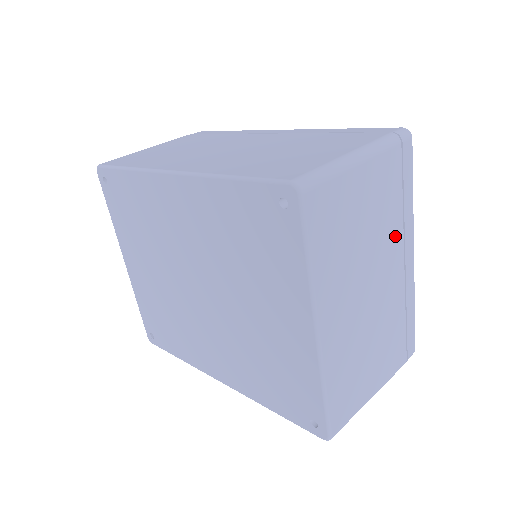
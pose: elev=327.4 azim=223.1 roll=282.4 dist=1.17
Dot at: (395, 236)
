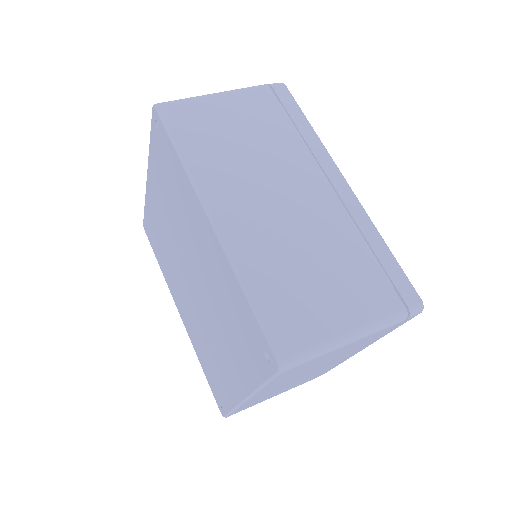
Dot at: (354, 351)
